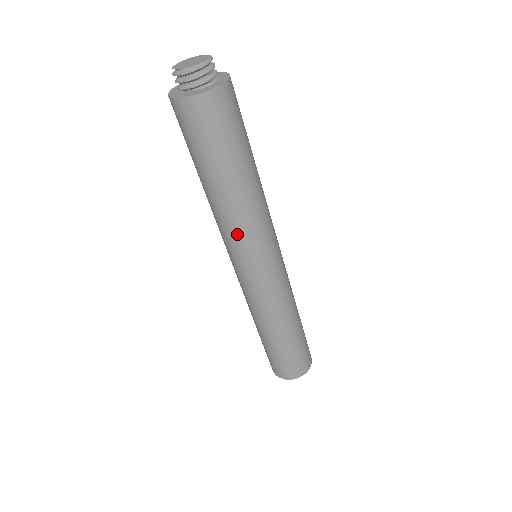
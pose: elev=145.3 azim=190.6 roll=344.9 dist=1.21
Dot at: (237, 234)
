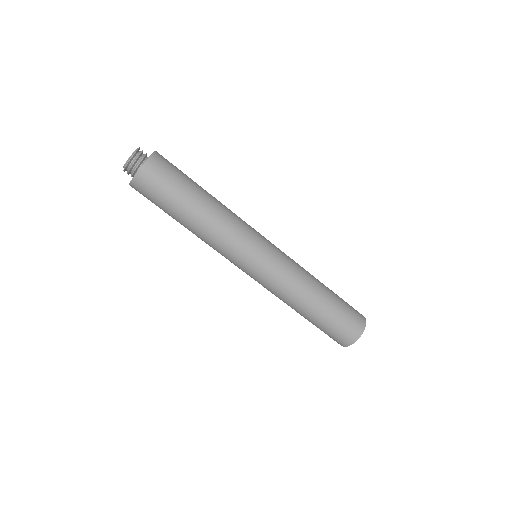
Dot at: (218, 248)
